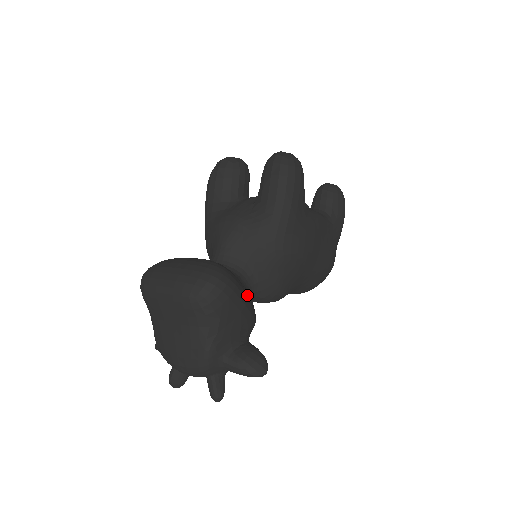
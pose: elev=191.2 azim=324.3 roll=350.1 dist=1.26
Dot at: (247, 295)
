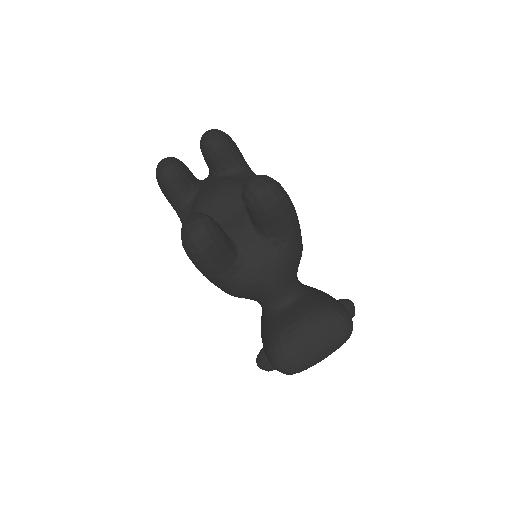
Dot at: (320, 291)
